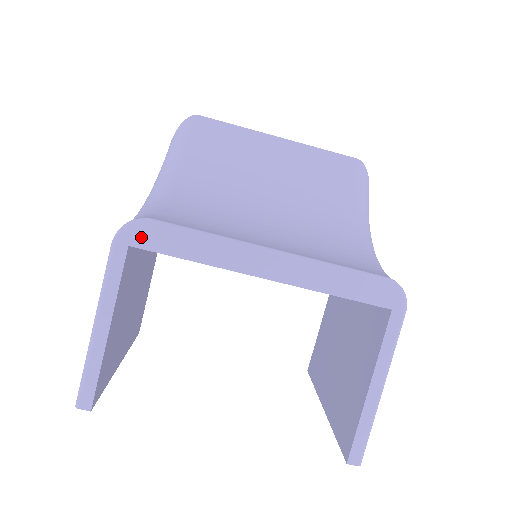
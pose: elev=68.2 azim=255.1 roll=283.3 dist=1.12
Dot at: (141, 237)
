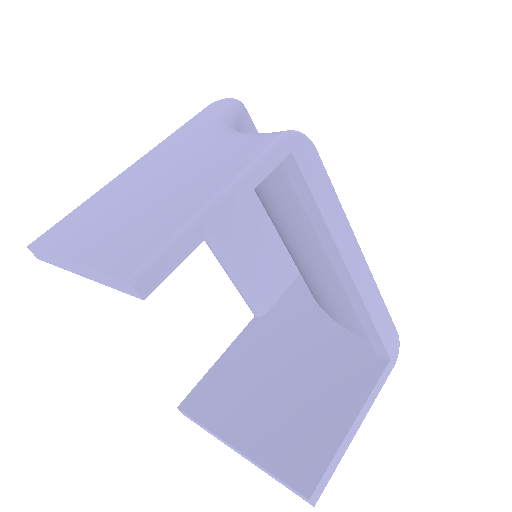
Dot at: (304, 154)
